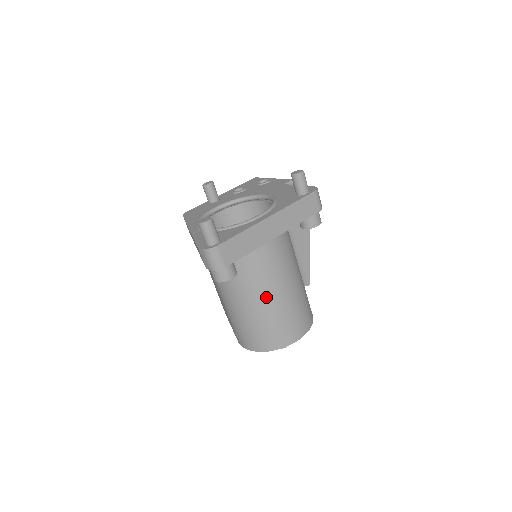
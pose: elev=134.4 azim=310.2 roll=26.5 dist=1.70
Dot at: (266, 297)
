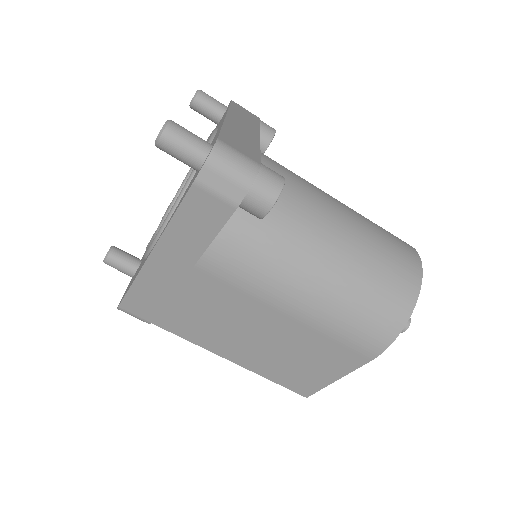
Dot at: (335, 220)
